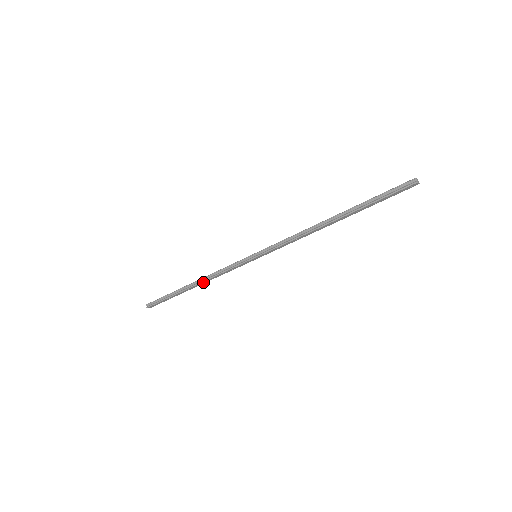
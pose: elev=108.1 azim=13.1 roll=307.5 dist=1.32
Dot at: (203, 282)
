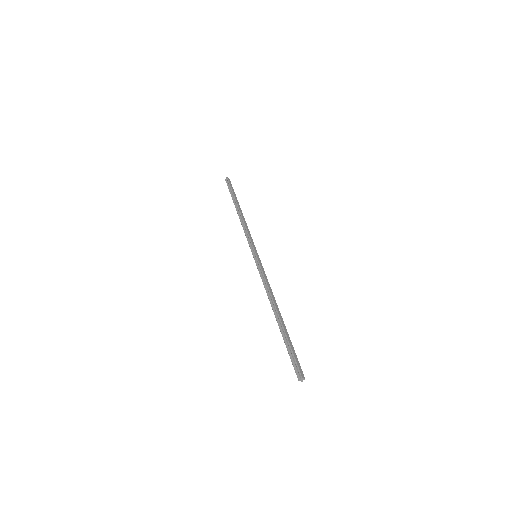
Dot at: (240, 219)
